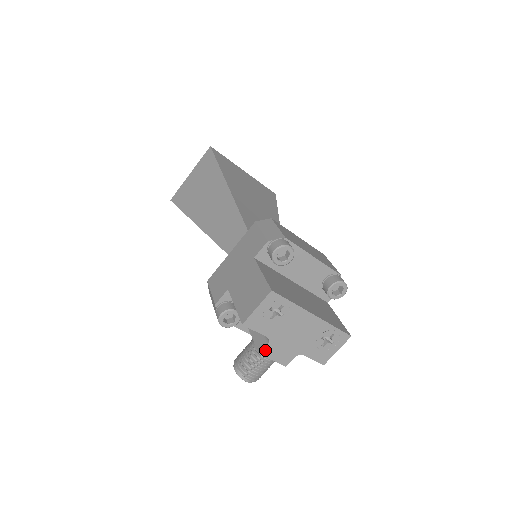
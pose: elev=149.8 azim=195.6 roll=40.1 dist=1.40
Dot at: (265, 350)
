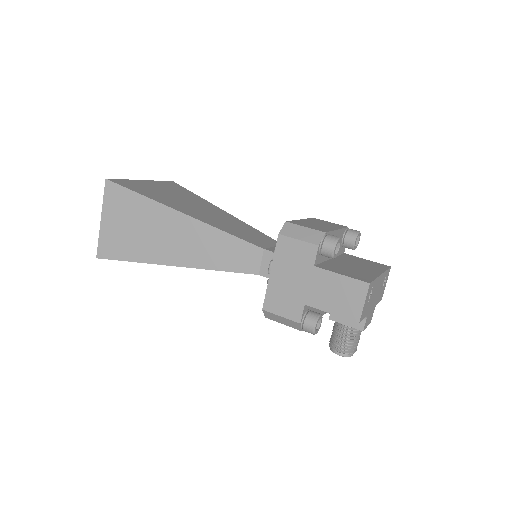
Dot at: (365, 325)
